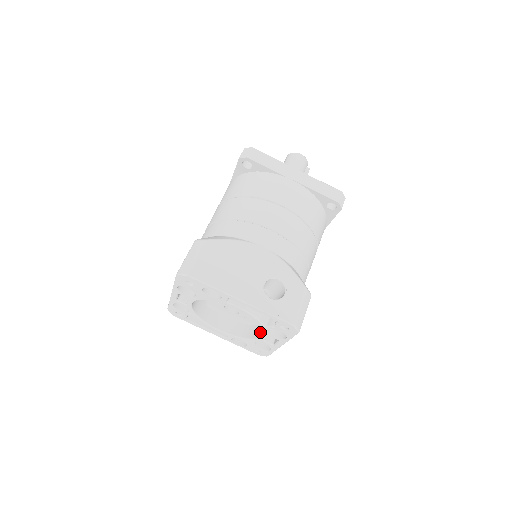
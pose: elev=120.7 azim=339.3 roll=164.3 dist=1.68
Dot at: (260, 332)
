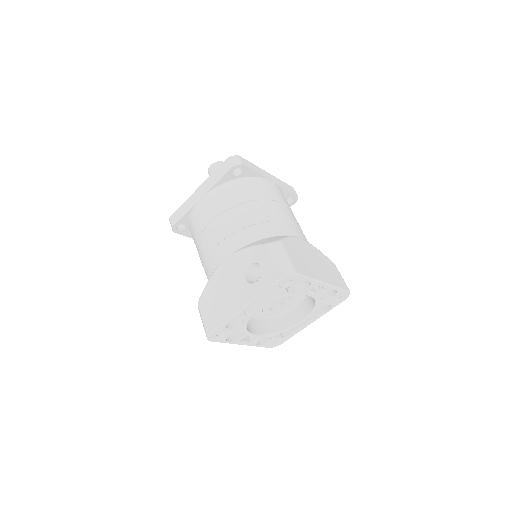
Dot at: occluded
